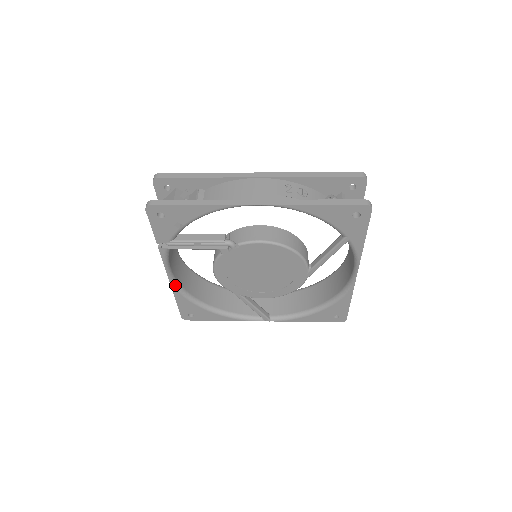
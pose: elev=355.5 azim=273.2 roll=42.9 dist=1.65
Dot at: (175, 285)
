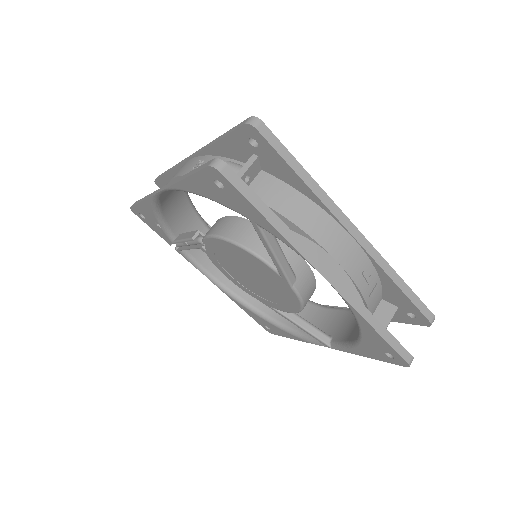
Dot at: (224, 290)
